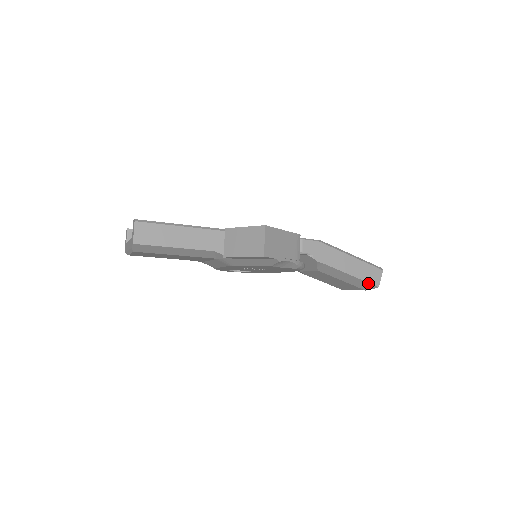
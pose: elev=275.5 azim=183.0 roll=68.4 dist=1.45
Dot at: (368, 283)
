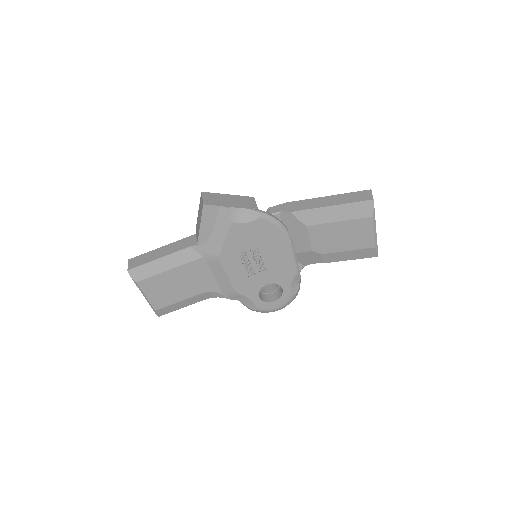
Dot at: (359, 203)
